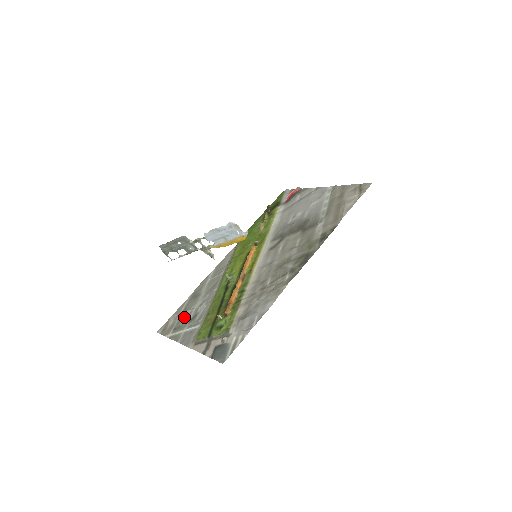
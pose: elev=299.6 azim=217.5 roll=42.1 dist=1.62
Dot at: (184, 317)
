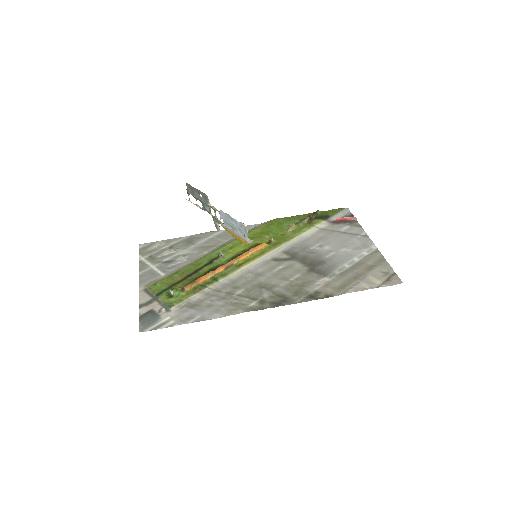
Dot at: (165, 253)
